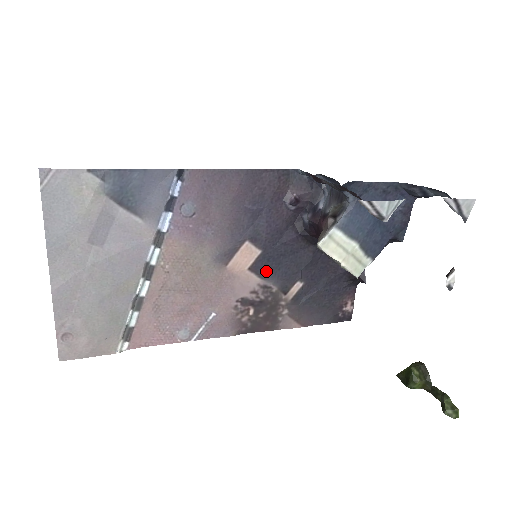
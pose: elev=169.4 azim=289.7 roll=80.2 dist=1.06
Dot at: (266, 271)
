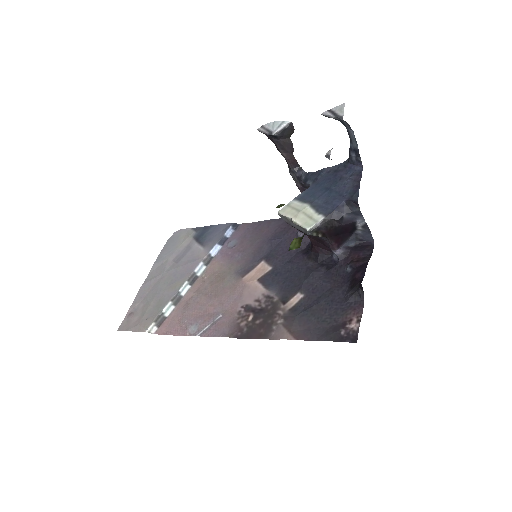
Dot at: (272, 284)
